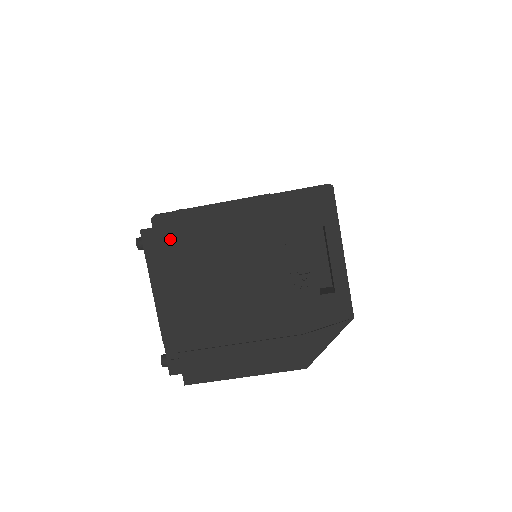
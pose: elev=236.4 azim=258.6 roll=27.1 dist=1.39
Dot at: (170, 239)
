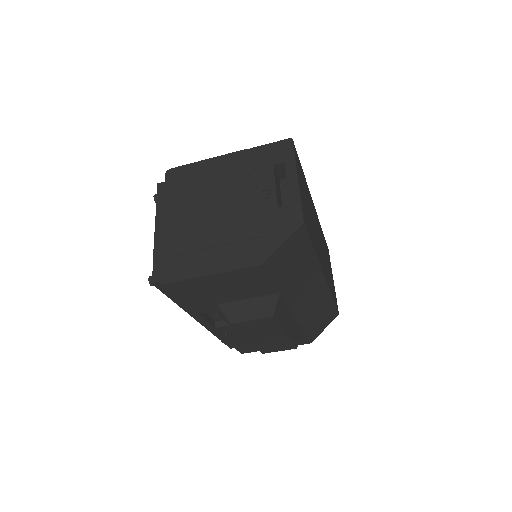
Dot at: (175, 182)
